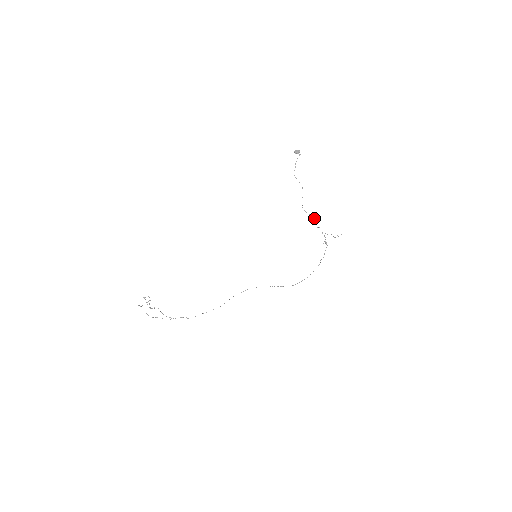
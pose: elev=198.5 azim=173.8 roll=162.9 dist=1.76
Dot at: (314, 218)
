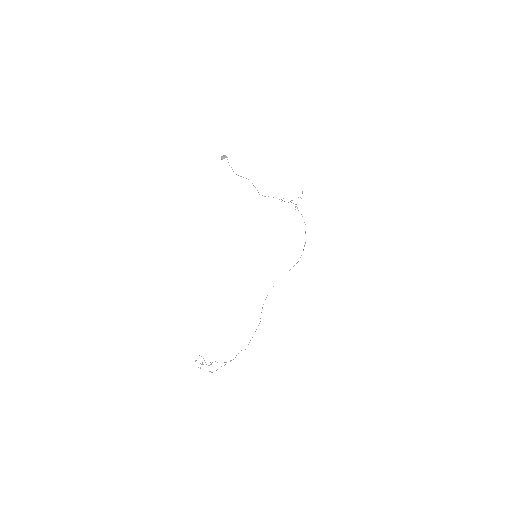
Dot at: (273, 197)
